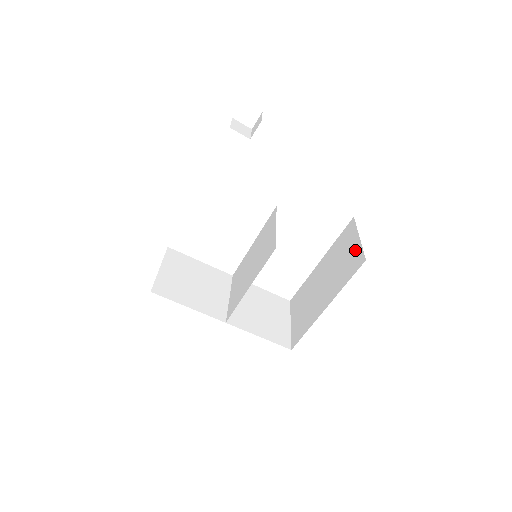
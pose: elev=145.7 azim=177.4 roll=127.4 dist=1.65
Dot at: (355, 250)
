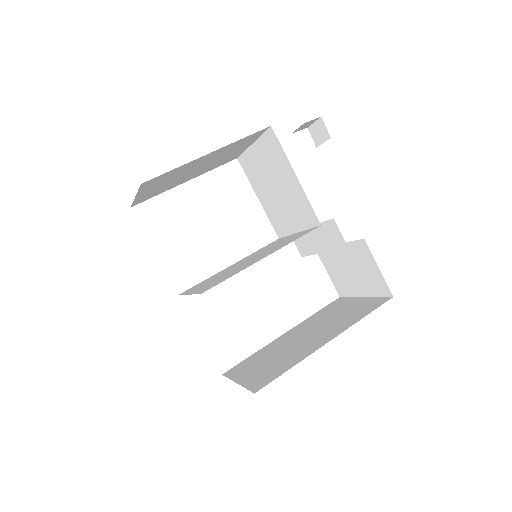
Dot at: (363, 302)
